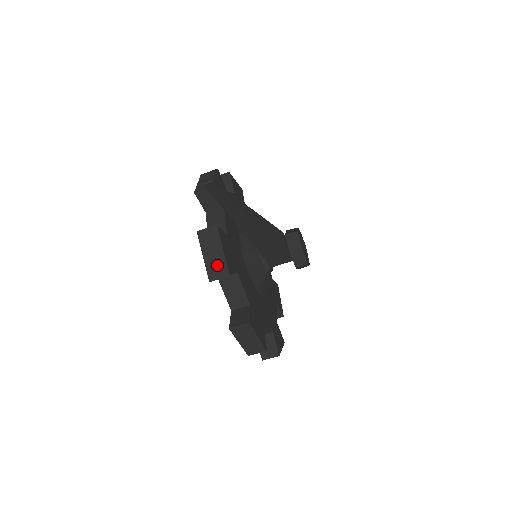
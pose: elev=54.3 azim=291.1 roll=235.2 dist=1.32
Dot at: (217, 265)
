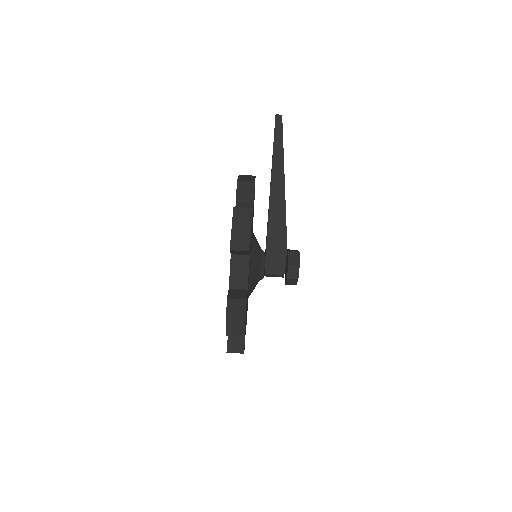
Dot at: (247, 179)
